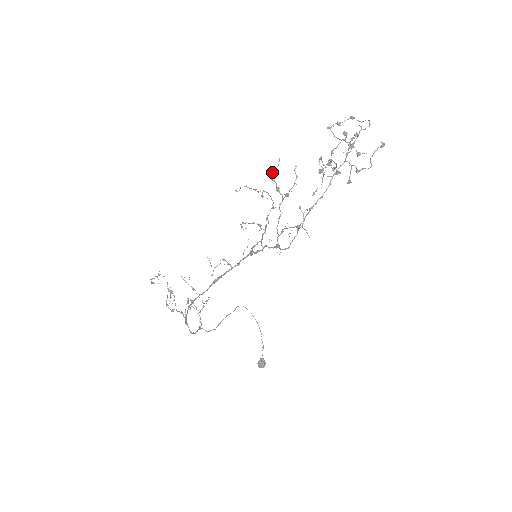
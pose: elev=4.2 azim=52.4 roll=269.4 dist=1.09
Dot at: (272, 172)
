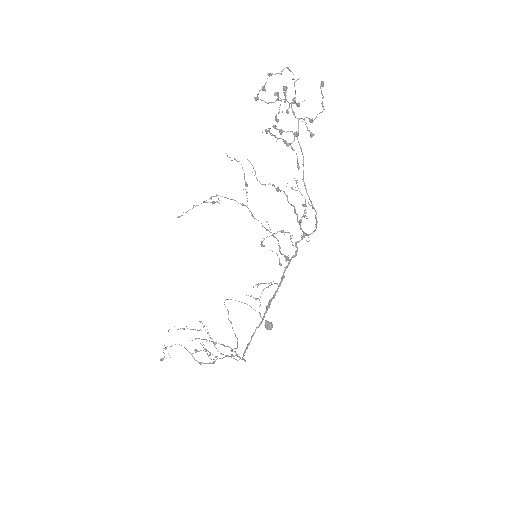
Dot at: (256, 178)
